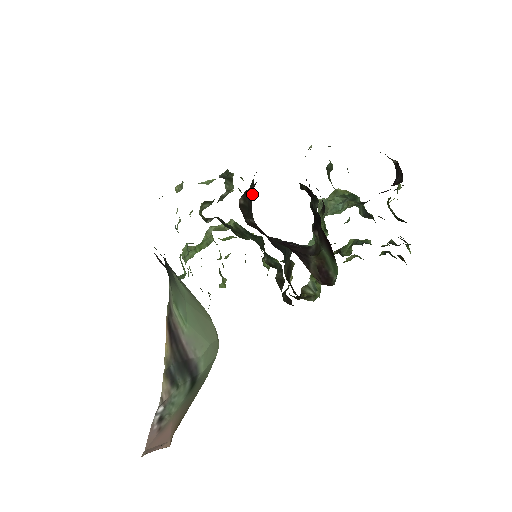
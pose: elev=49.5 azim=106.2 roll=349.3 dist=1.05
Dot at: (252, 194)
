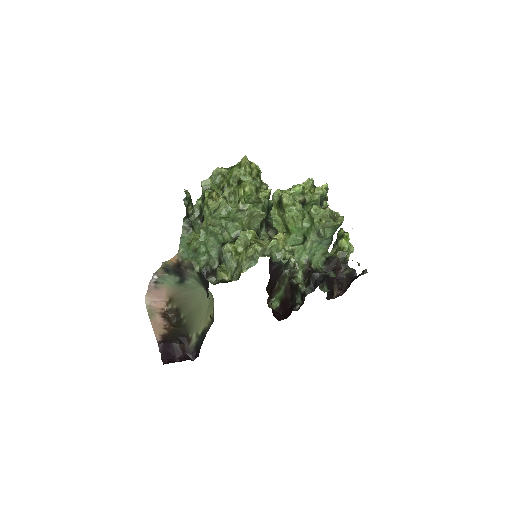
Dot at: occluded
